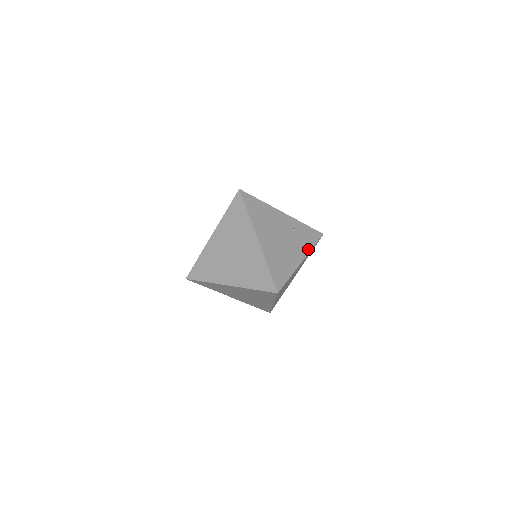
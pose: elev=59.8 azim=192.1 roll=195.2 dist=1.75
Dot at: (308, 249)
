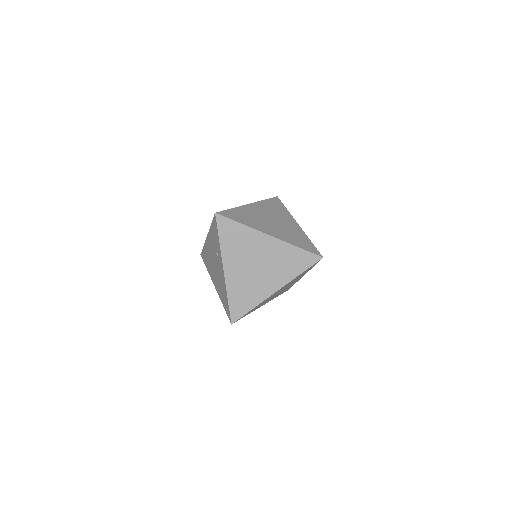
Dot at: occluded
